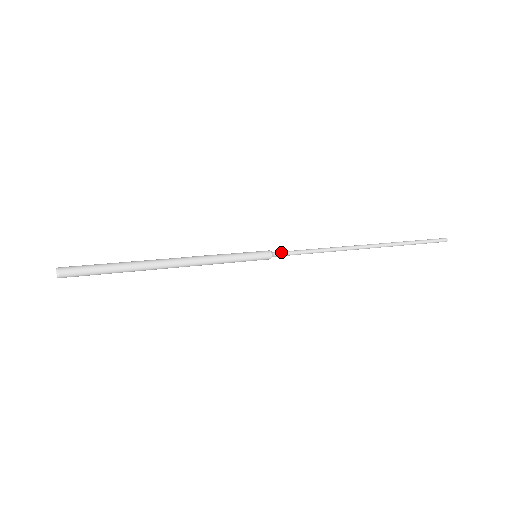
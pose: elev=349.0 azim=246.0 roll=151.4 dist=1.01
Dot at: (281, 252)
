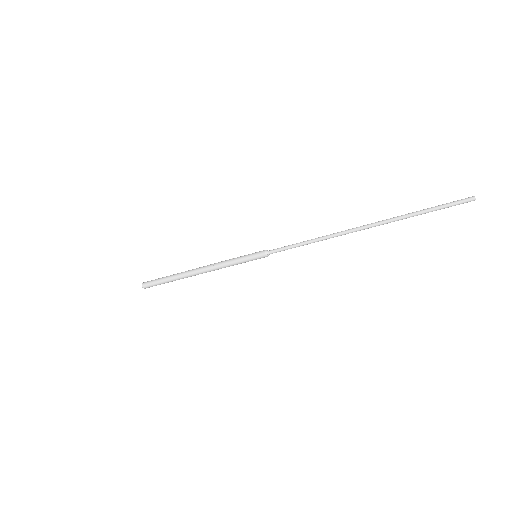
Dot at: (275, 249)
